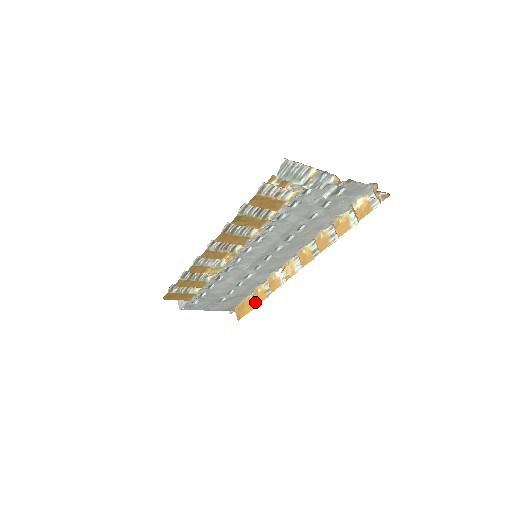
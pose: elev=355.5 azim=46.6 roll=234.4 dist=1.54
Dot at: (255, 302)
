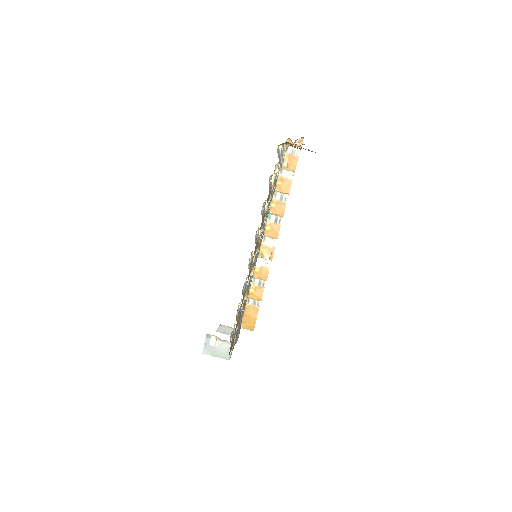
Dot at: (255, 303)
